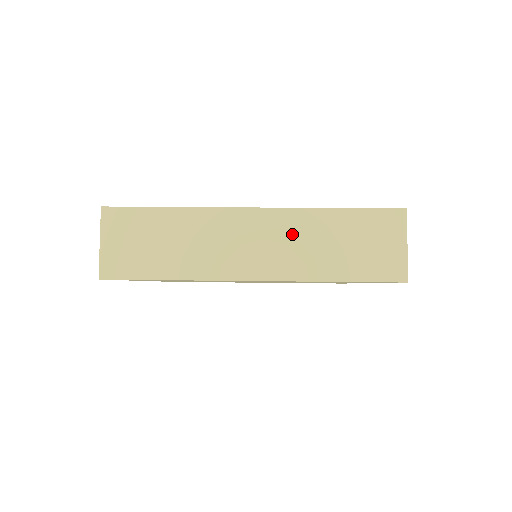
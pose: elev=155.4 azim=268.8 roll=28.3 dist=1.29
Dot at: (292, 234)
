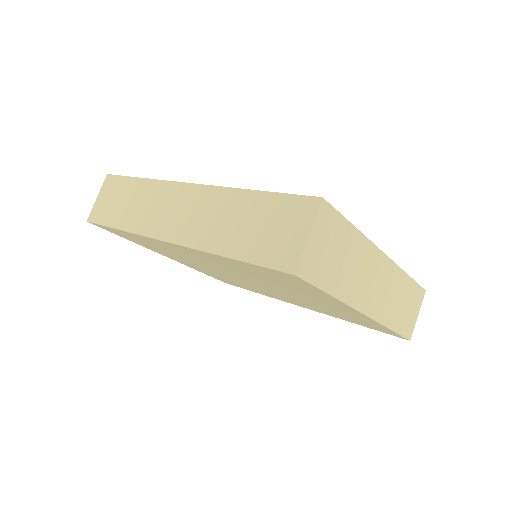
Dot at: (391, 286)
